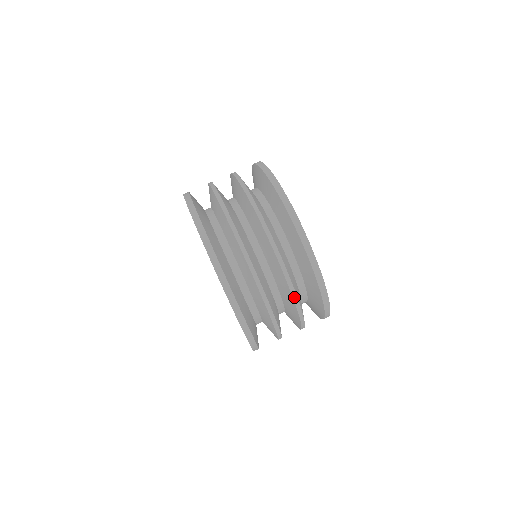
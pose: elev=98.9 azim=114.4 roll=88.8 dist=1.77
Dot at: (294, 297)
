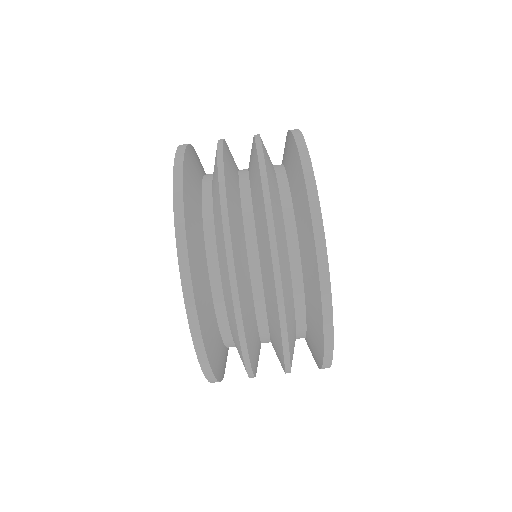
Dot at: occluded
